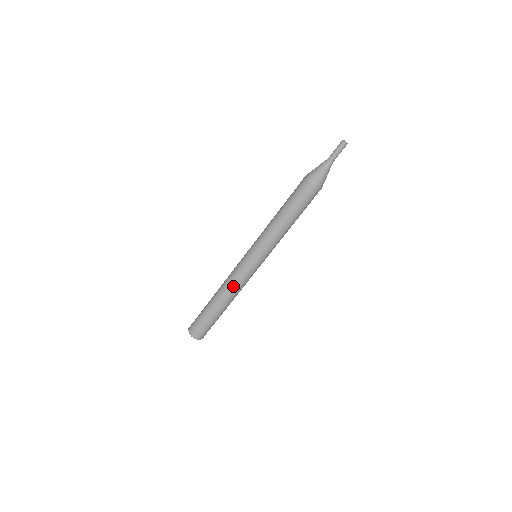
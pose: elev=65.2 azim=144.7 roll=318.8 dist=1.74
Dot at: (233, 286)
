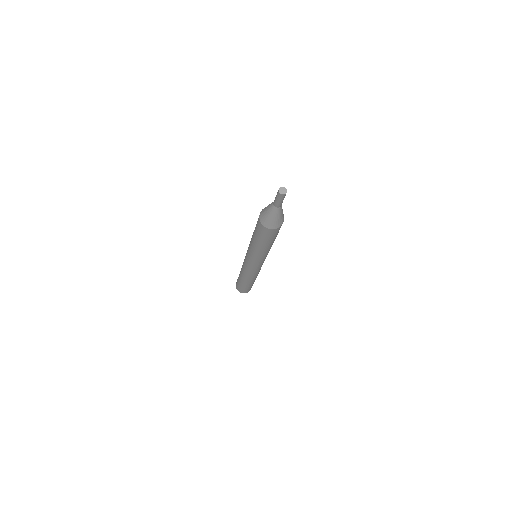
Dot at: (252, 276)
